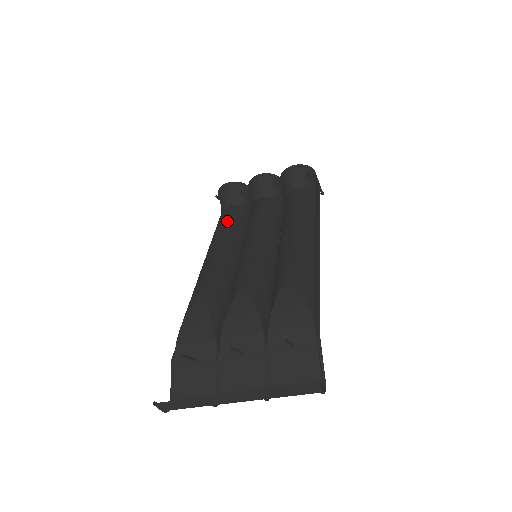
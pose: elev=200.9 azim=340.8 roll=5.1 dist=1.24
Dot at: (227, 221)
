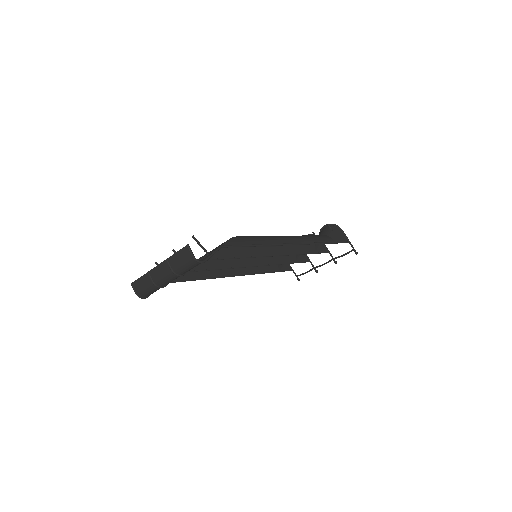
Dot at: occluded
